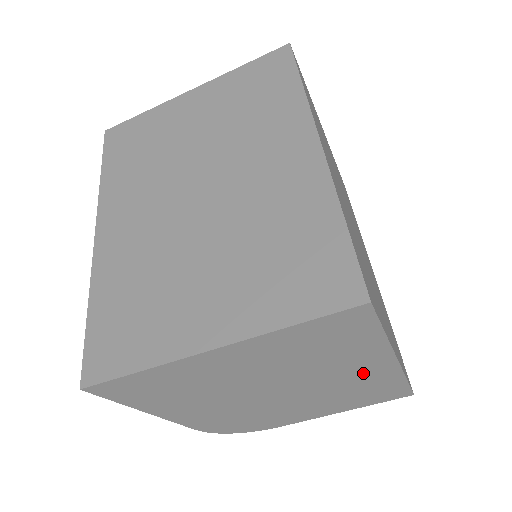
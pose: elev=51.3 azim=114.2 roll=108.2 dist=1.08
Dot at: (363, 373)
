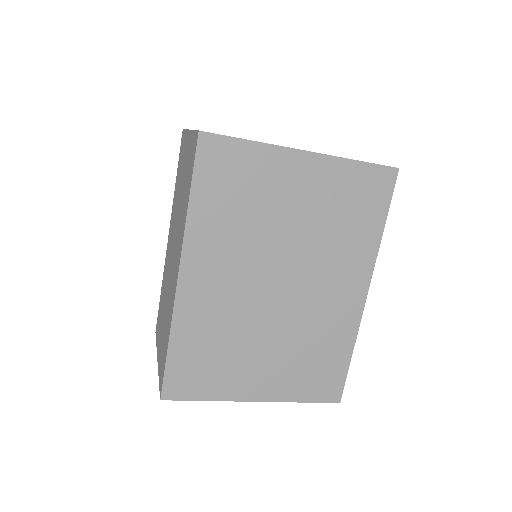
Dot at: occluded
